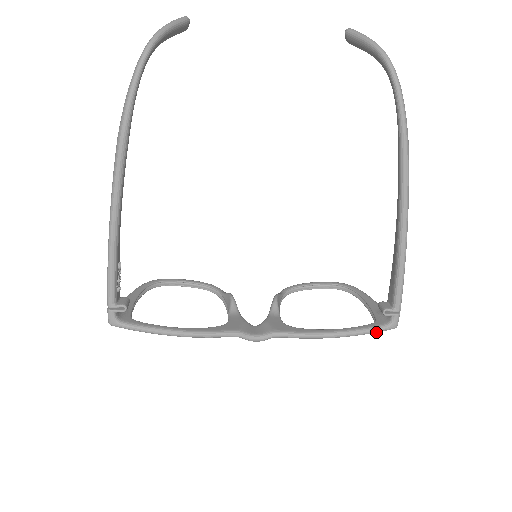
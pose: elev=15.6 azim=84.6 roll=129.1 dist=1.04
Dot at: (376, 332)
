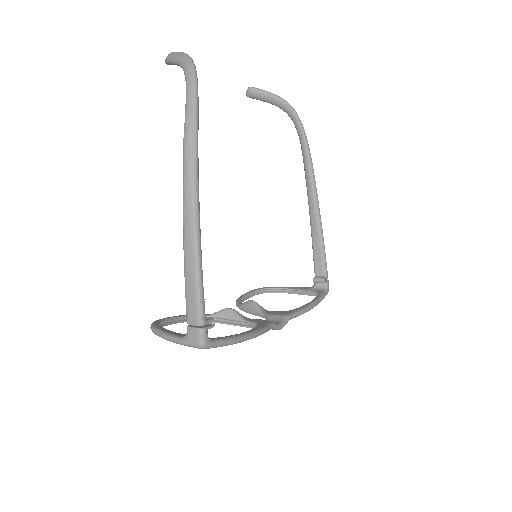
Dot at: (324, 297)
